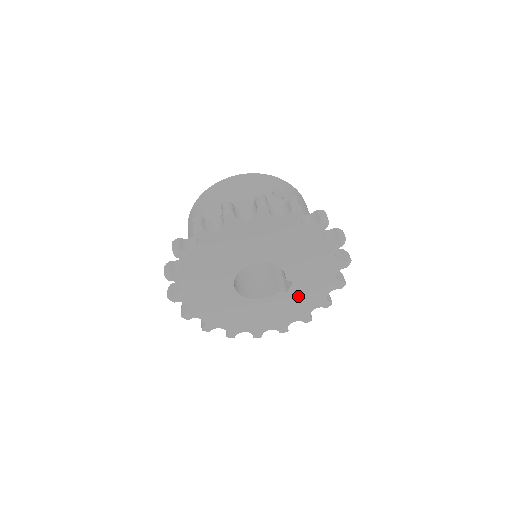
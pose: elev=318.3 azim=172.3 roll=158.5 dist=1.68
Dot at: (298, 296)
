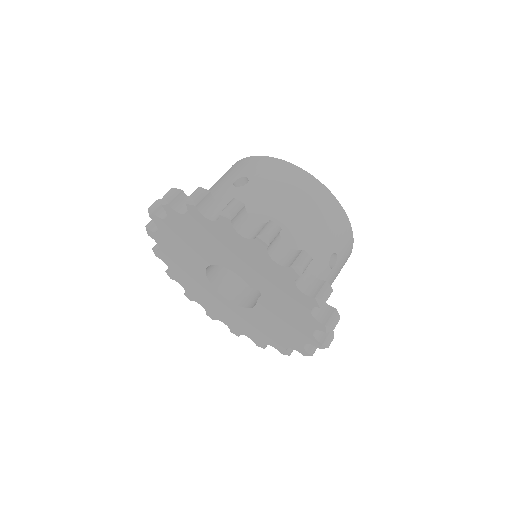
Dot at: (281, 310)
